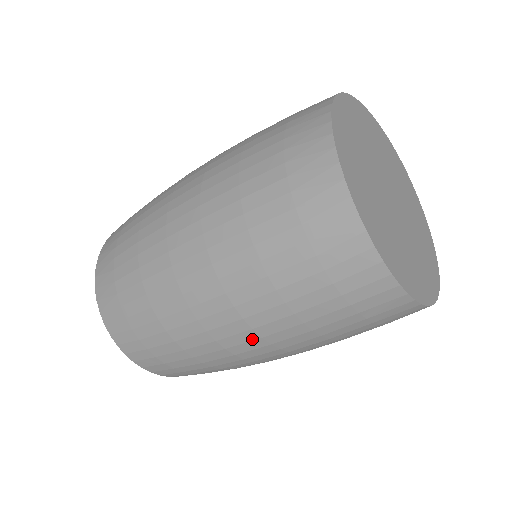
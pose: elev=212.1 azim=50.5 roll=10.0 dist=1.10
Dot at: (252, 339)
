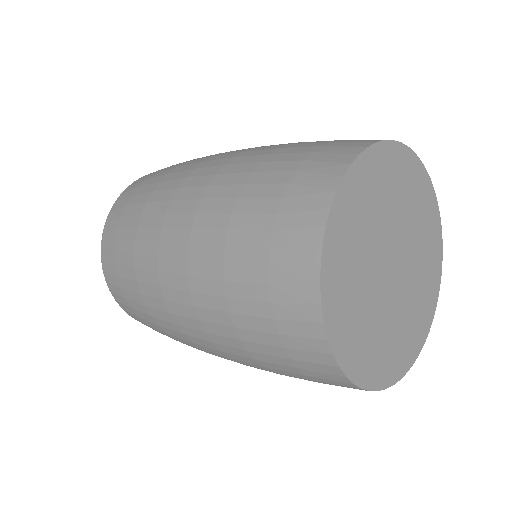
Dot at: (204, 339)
